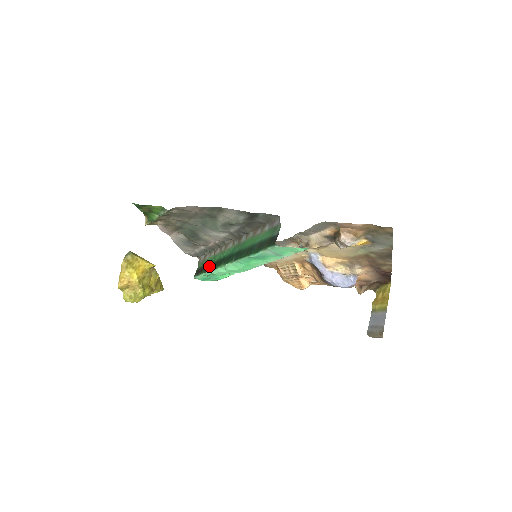
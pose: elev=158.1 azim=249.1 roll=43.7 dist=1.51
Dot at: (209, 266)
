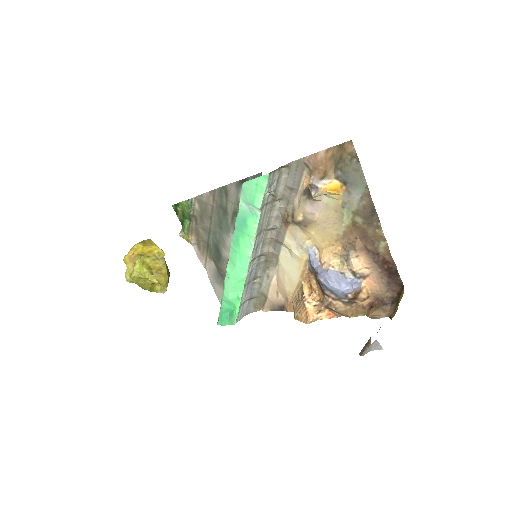
Dot at: occluded
